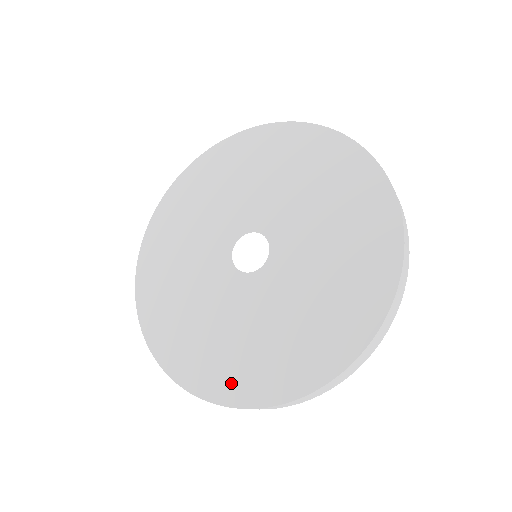
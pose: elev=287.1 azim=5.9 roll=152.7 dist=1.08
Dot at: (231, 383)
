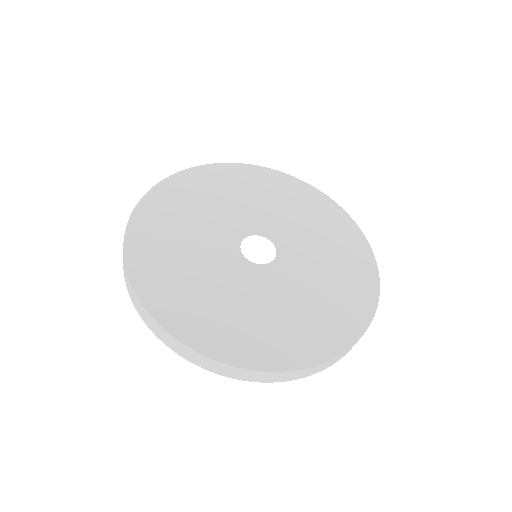
Dot at: (265, 351)
